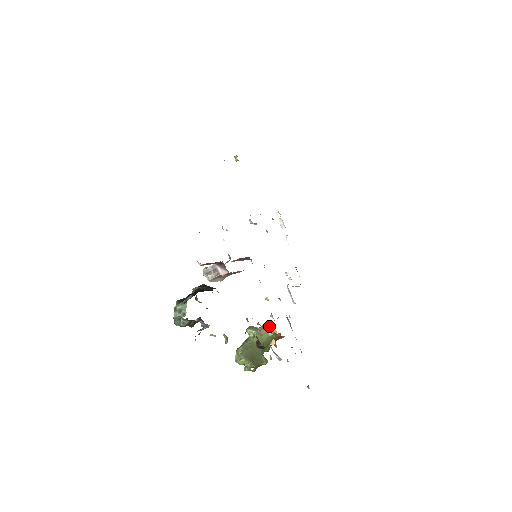
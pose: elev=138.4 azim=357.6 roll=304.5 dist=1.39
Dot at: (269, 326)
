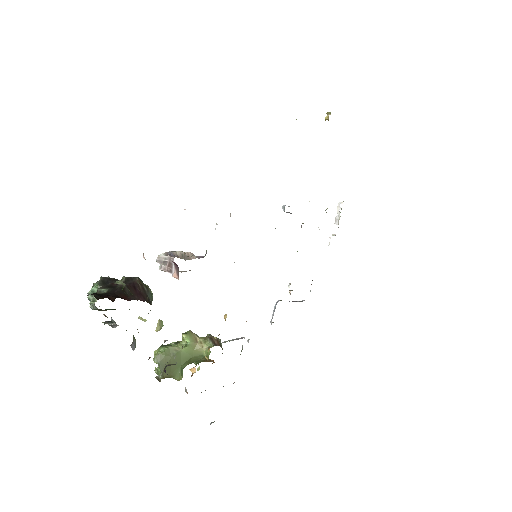
Dot at: (209, 345)
